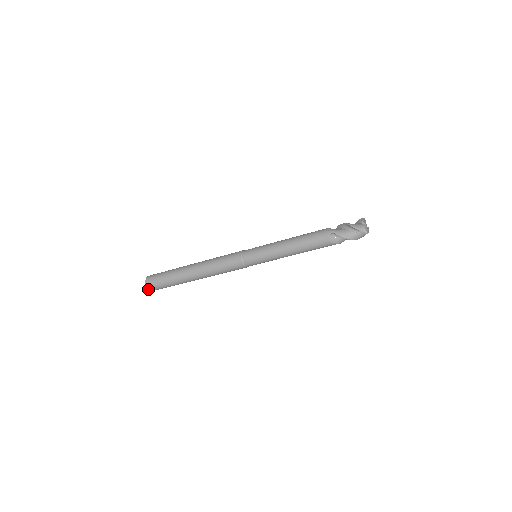
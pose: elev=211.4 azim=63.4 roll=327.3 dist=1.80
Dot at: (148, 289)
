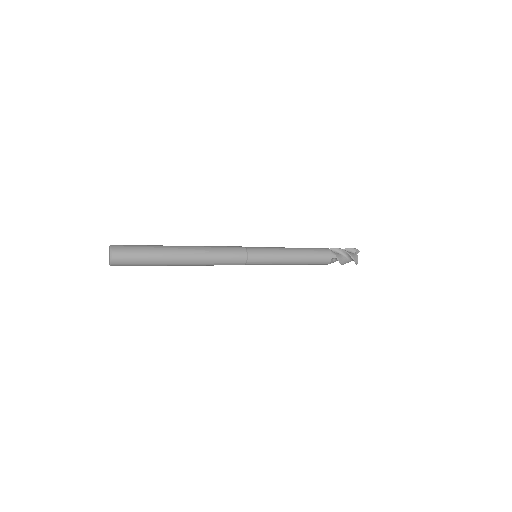
Dot at: (111, 265)
